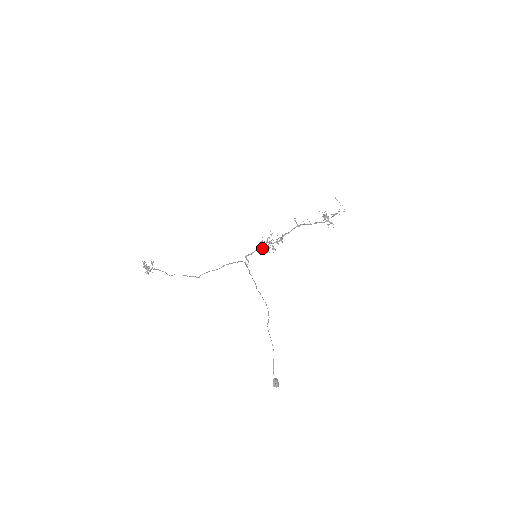
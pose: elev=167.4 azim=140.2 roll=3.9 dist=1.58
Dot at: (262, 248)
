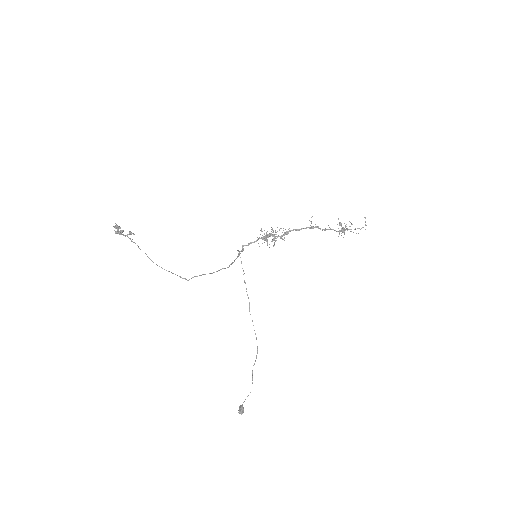
Dot at: occluded
